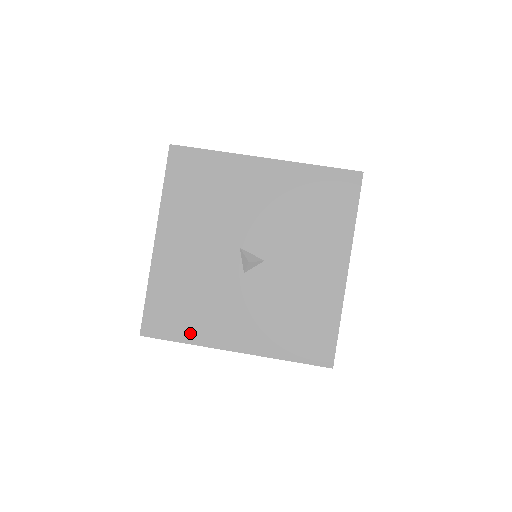
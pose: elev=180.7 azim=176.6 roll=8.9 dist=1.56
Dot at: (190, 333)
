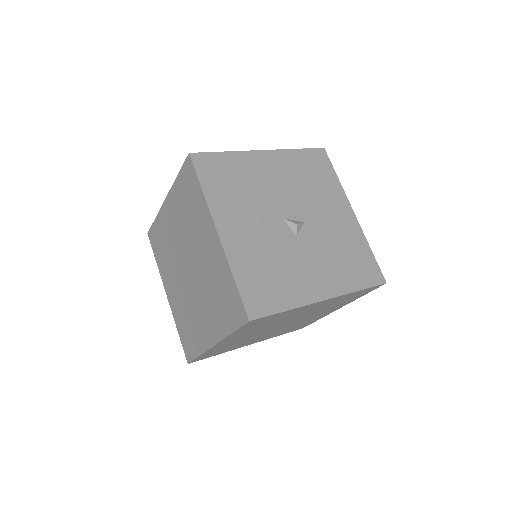
Dot at: (287, 300)
